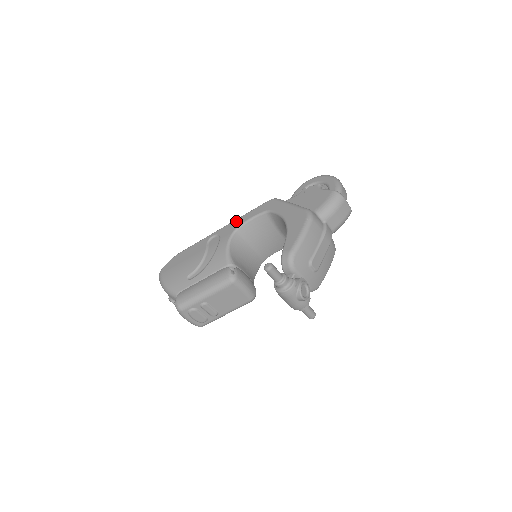
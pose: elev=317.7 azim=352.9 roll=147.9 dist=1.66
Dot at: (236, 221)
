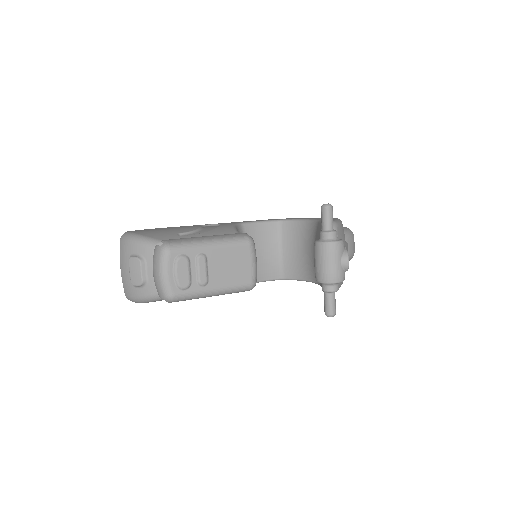
Dot at: occluded
